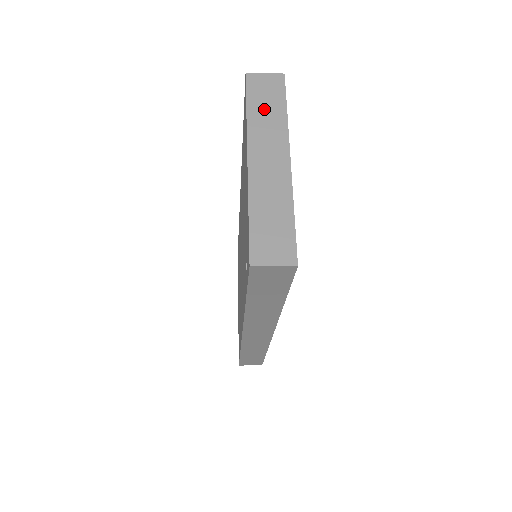
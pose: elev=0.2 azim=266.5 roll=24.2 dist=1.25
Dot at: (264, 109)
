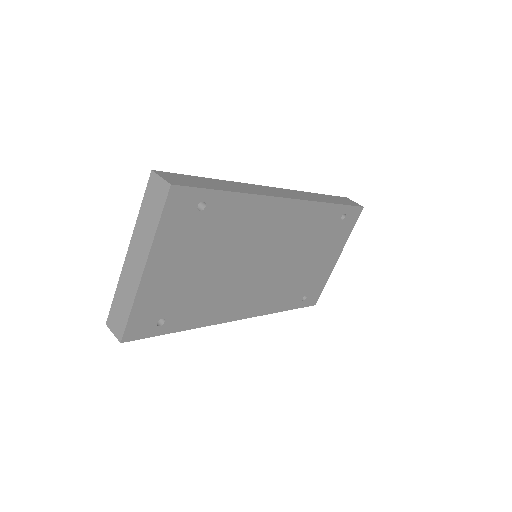
Dot at: (148, 215)
